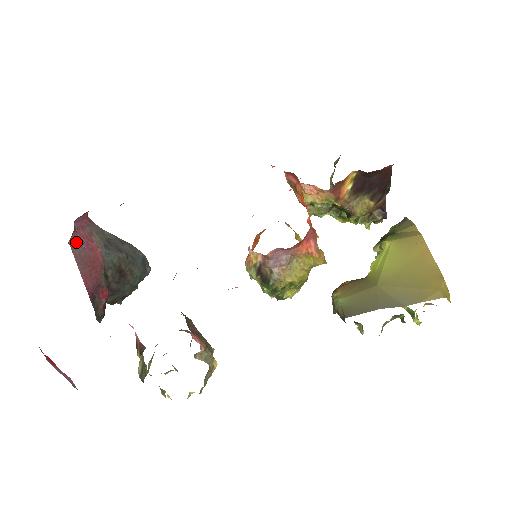
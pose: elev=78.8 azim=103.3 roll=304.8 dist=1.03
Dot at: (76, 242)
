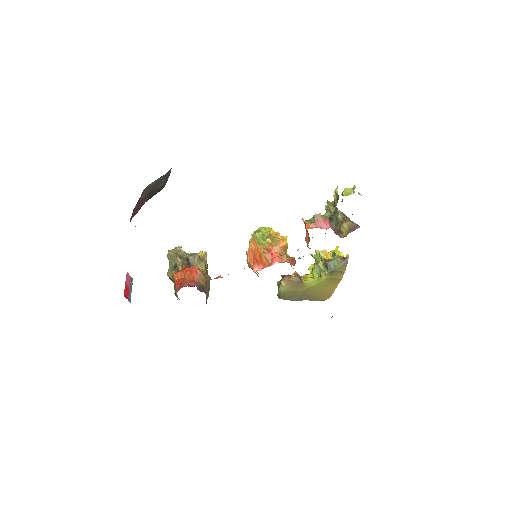
Dot at: (132, 216)
